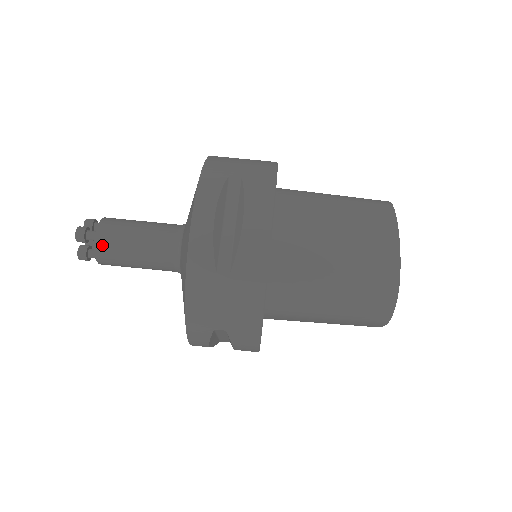
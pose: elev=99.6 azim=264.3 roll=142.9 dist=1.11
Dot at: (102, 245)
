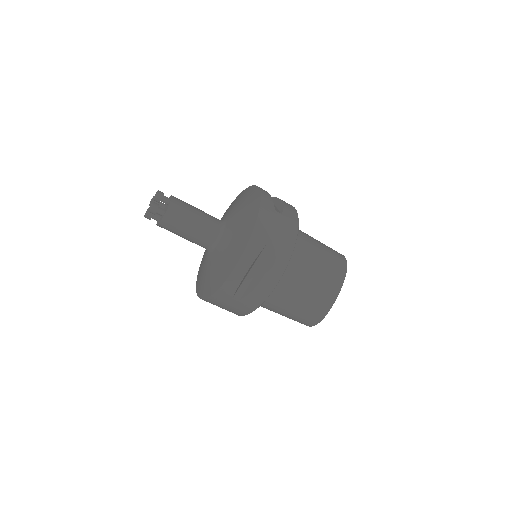
Dot at: (166, 224)
